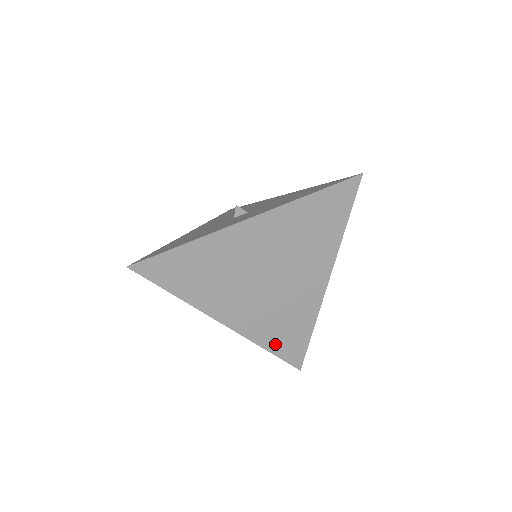
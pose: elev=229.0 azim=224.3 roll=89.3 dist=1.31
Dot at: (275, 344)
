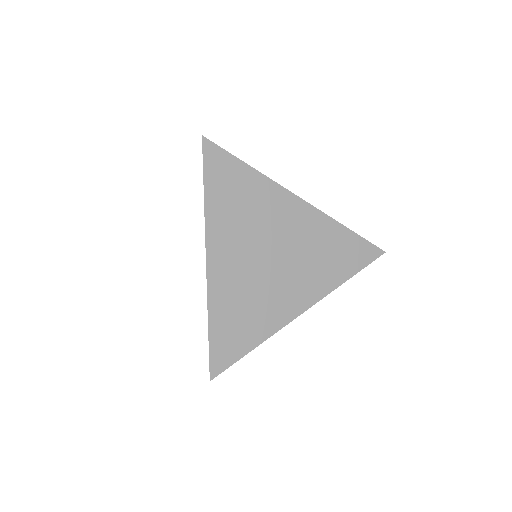
Dot at: (220, 325)
